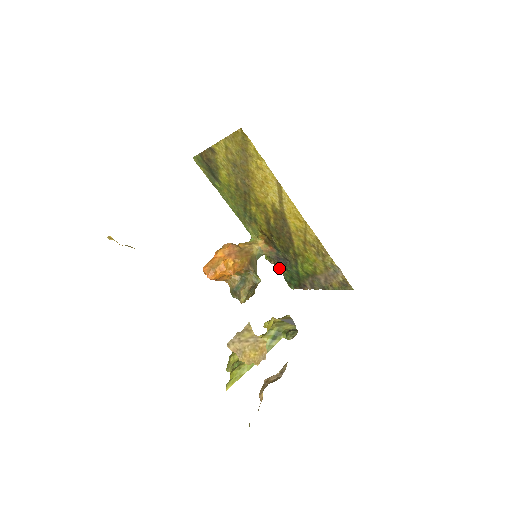
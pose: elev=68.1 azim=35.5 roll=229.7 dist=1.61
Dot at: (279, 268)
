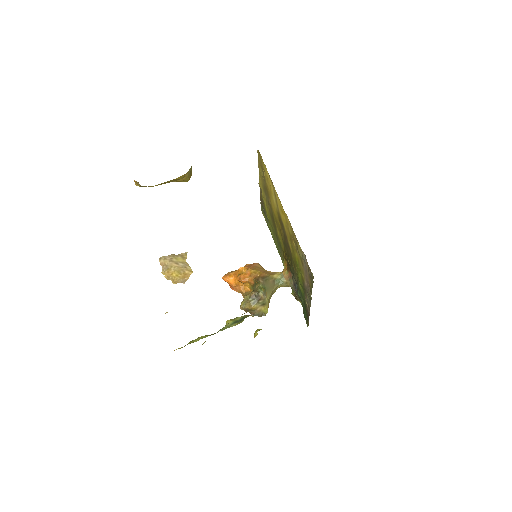
Dot at: occluded
